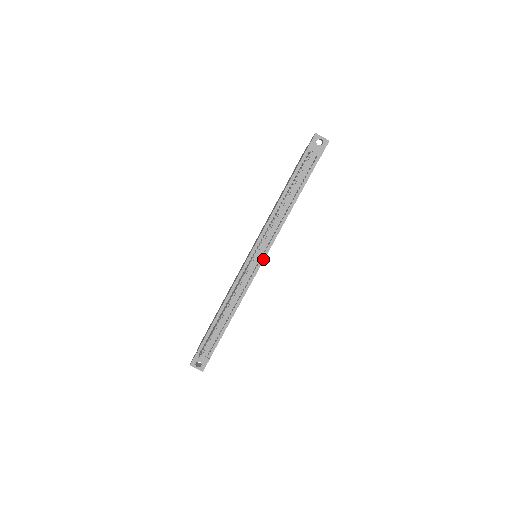
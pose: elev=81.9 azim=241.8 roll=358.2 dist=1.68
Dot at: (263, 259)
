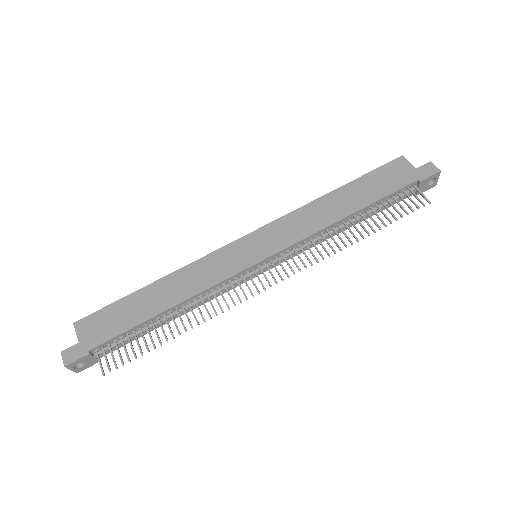
Dot at: (267, 270)
